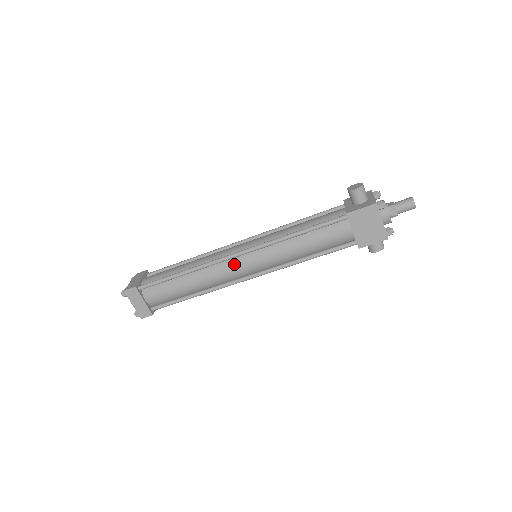
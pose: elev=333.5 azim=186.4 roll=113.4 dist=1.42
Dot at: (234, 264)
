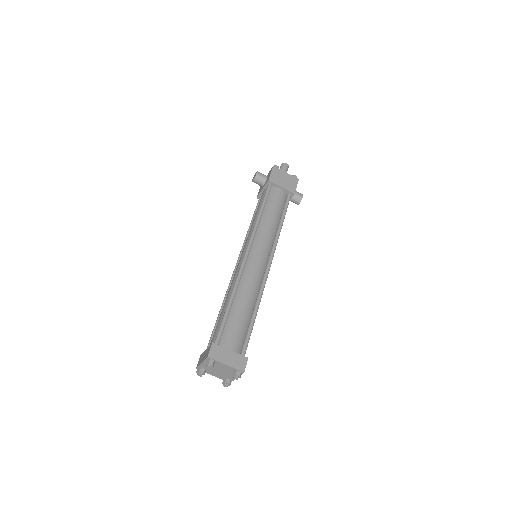
Dot at: (252, 261)
